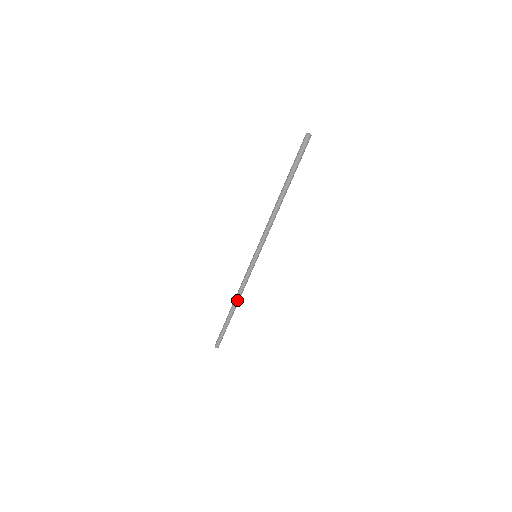
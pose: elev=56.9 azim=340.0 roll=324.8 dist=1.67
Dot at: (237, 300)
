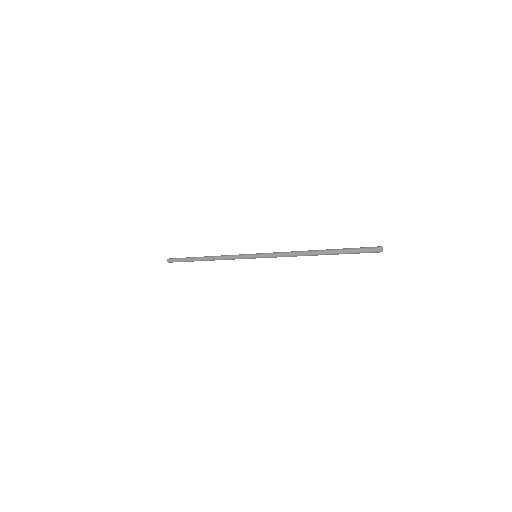
Dot at: (214, 260)
